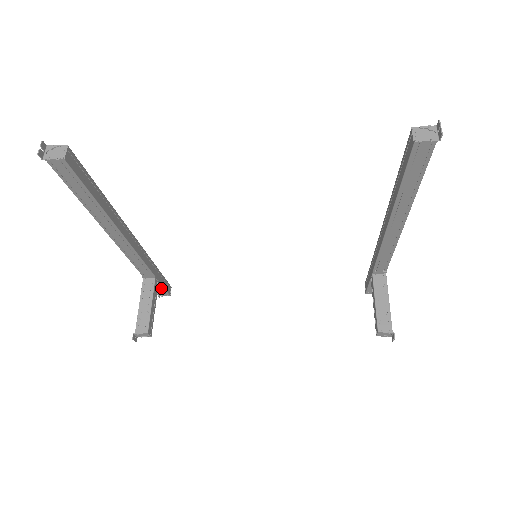
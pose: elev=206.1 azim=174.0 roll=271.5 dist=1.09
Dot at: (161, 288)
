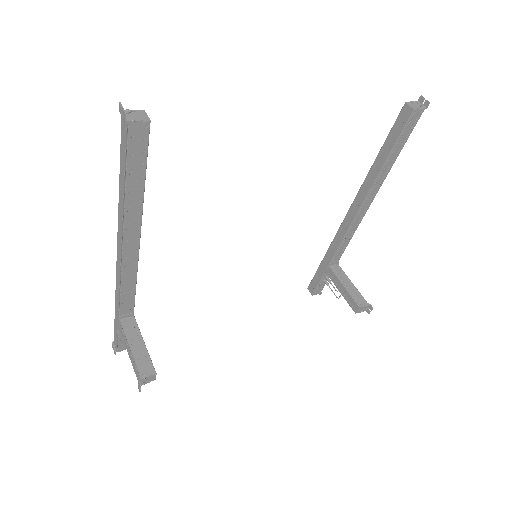
Dot at: occluded
